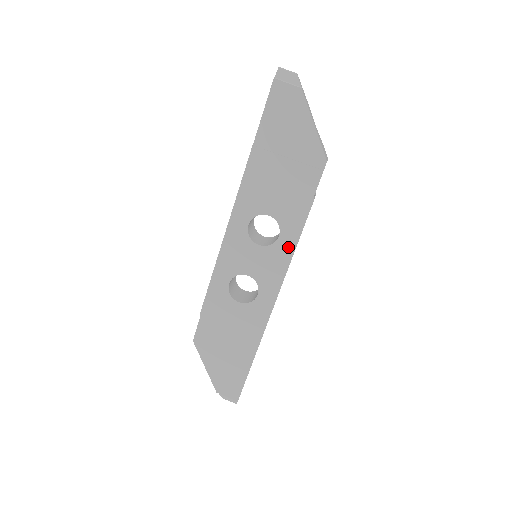
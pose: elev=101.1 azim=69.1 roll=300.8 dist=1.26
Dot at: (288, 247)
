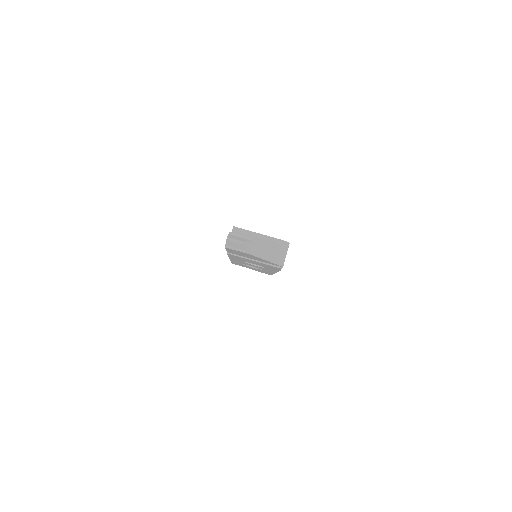
Dot at: (273, 270)
